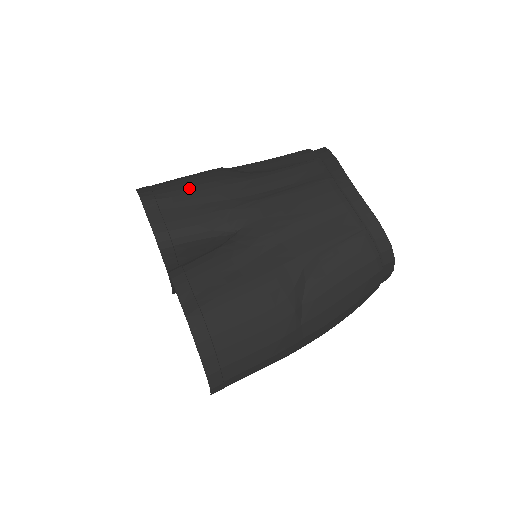
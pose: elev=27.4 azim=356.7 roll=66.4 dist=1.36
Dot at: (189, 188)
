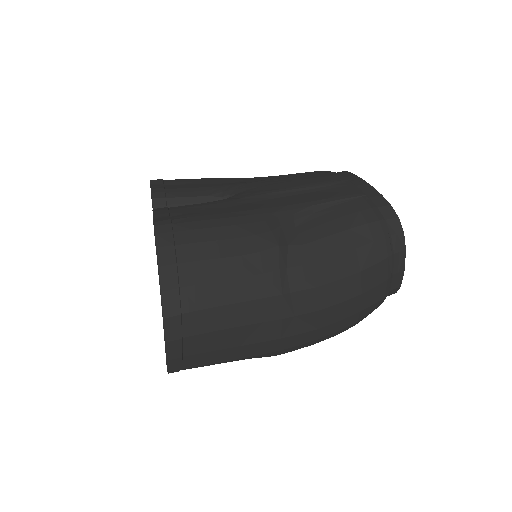
Dot at: (197, 179)
